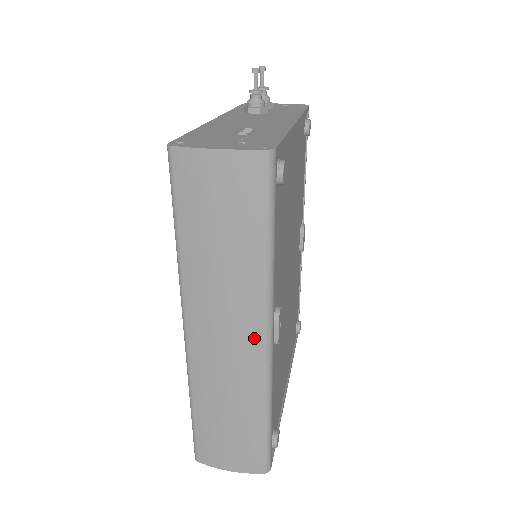
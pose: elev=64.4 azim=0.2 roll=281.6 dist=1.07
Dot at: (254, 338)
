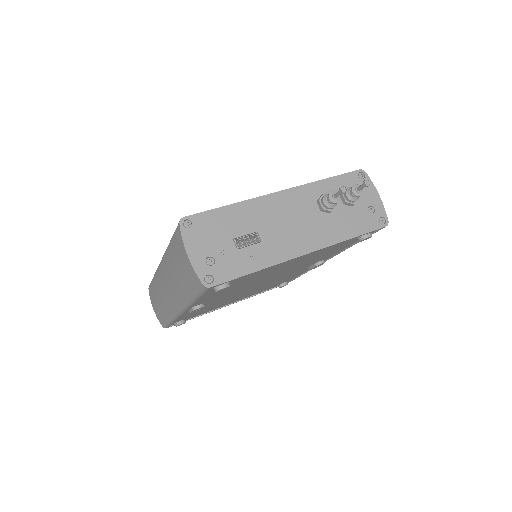
Dot at: (174, 304)
